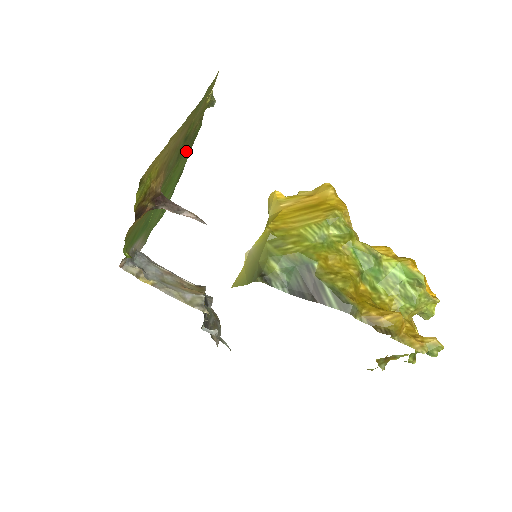
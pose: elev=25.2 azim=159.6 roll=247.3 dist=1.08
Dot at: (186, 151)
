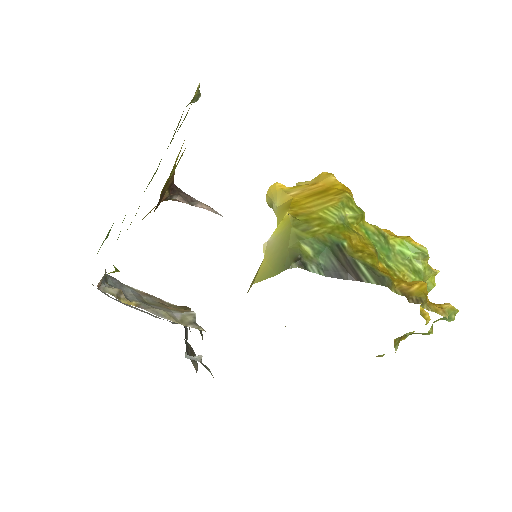
Dot at: occluded
